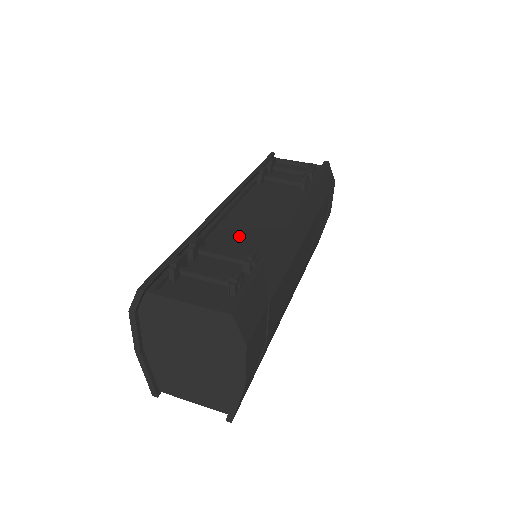
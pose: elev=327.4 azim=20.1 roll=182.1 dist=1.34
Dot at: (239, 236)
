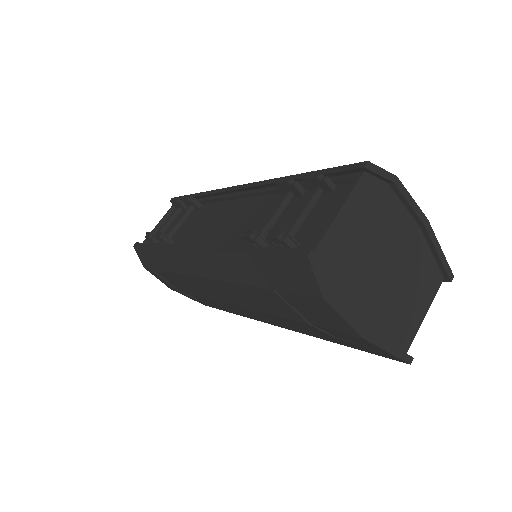
Dot at: (246, 224)
